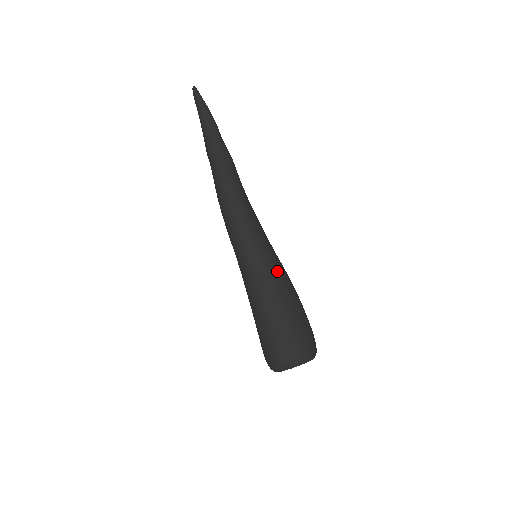
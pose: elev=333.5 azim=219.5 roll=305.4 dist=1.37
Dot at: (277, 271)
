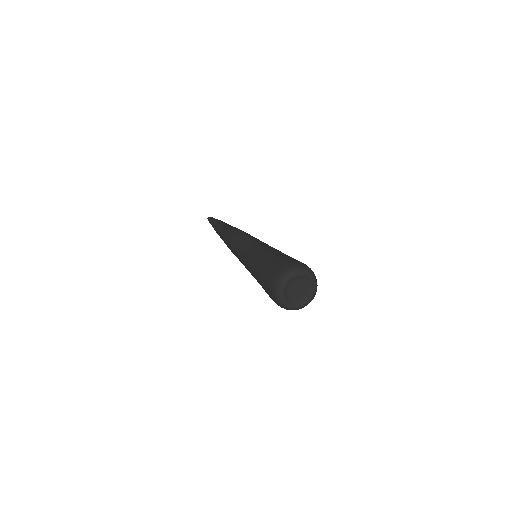
Dot at: occluded
